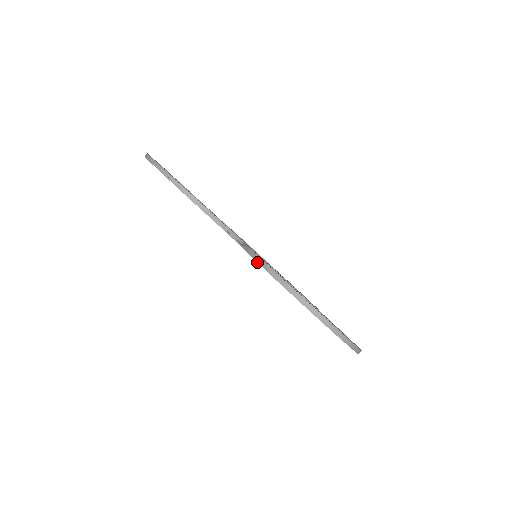
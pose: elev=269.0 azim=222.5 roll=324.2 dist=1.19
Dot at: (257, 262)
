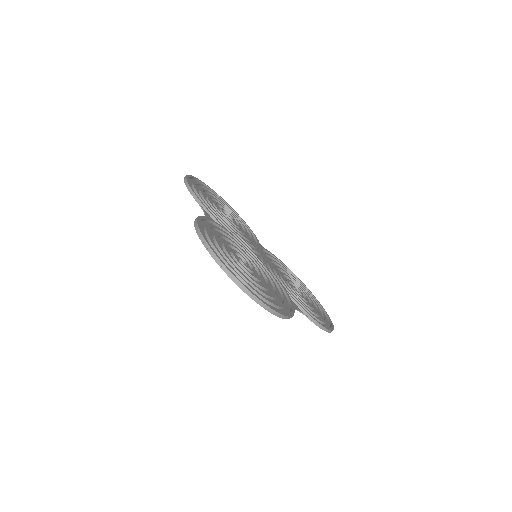
Dot at: occluded
